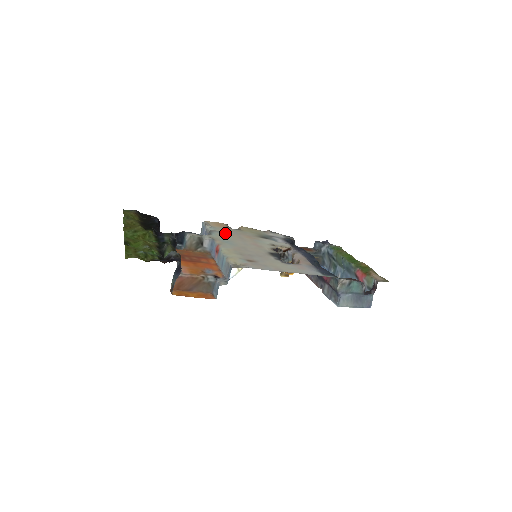
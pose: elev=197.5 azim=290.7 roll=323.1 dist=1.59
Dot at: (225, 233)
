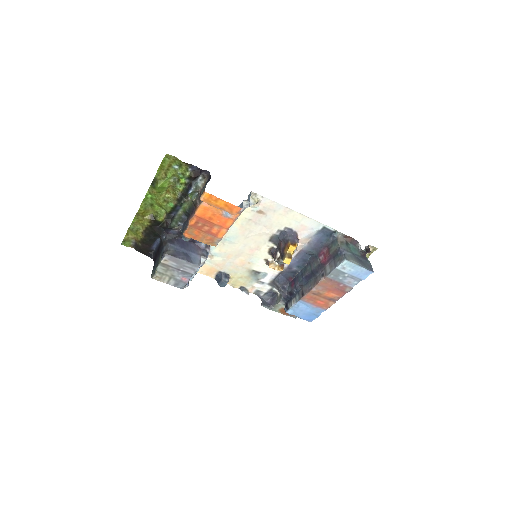
Dot at: (221, 256)
